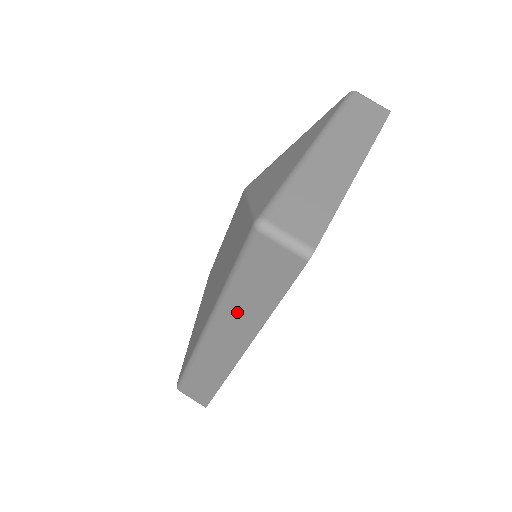
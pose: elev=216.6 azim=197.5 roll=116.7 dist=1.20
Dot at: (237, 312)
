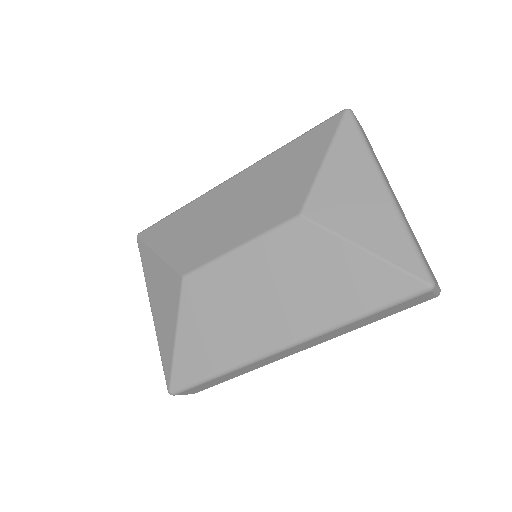
Dot at: (342, 330)
